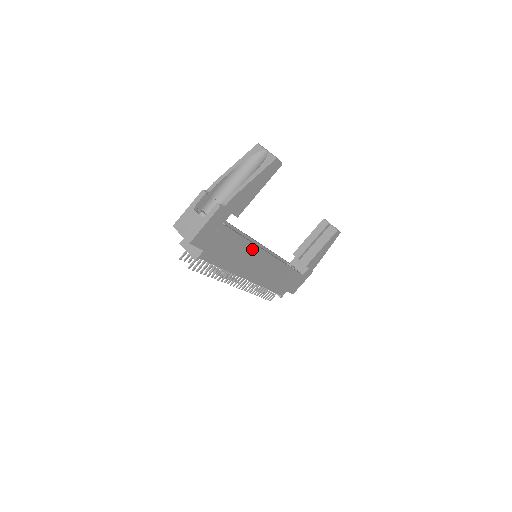
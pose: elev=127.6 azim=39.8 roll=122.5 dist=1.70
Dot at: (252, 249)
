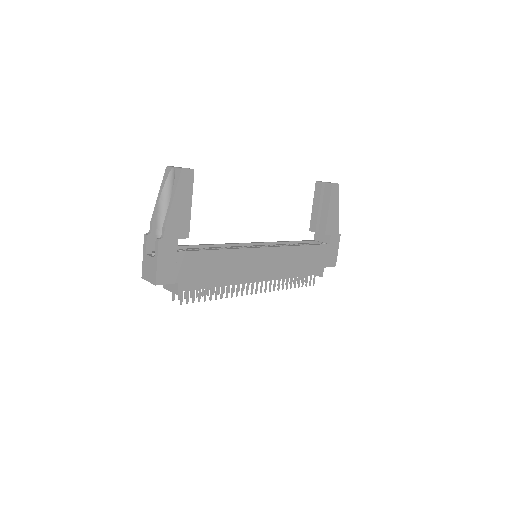
Dot at: (236, 254)
